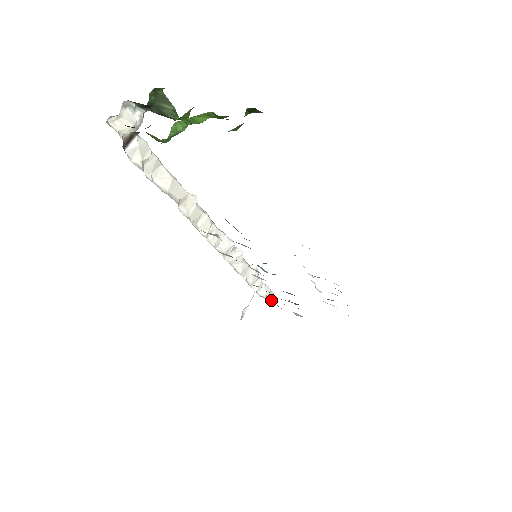
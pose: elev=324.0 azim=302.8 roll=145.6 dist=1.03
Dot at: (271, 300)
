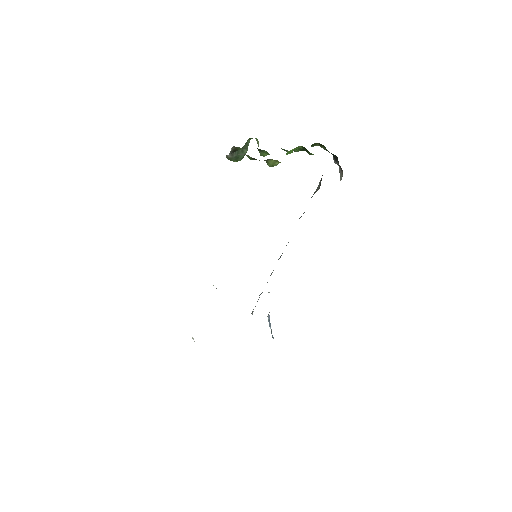
Dot at: occluded
